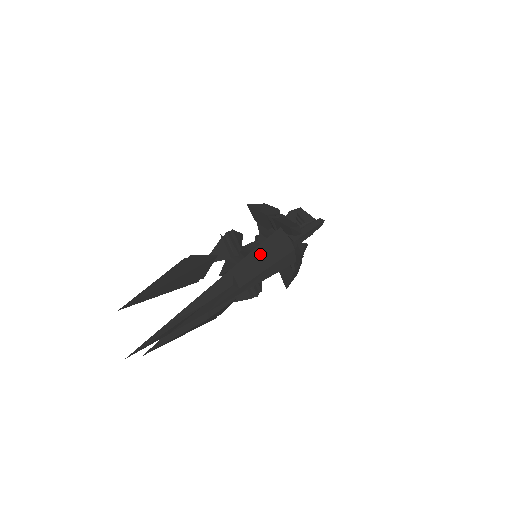
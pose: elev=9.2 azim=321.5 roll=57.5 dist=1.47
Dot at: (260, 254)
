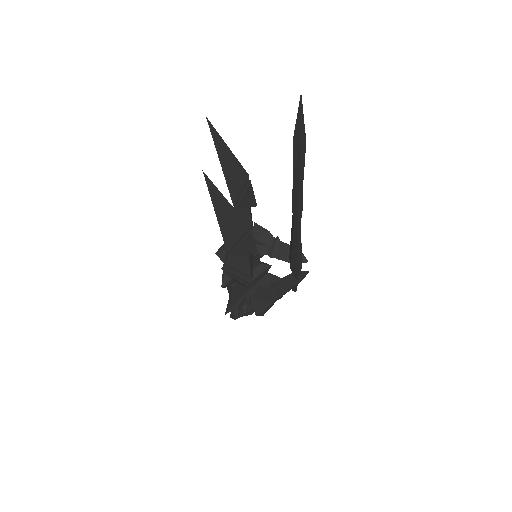
Dot at: occluded
